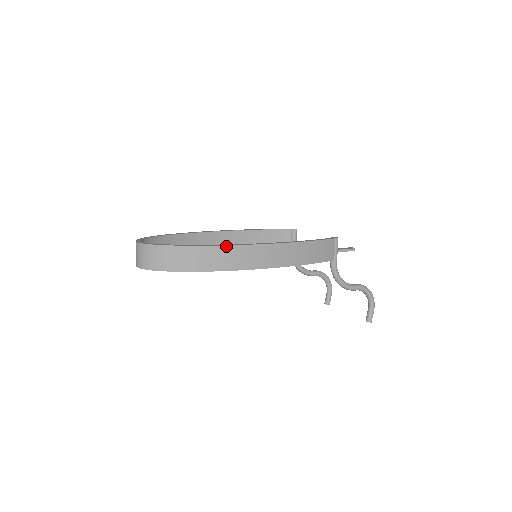
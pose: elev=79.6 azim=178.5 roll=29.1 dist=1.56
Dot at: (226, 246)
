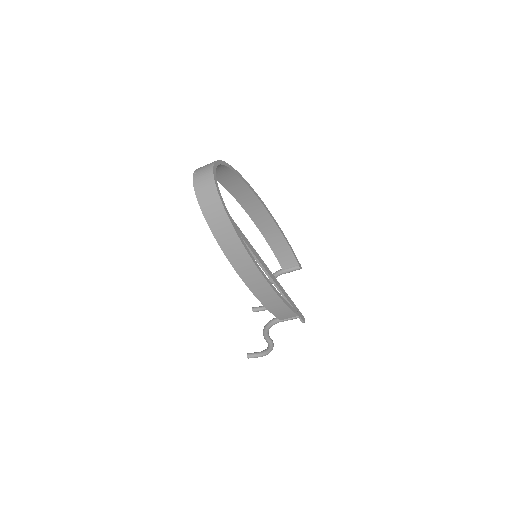
Dot at: (243, 246)
